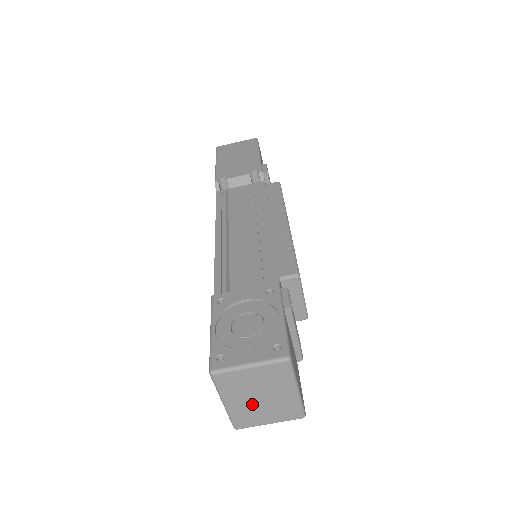
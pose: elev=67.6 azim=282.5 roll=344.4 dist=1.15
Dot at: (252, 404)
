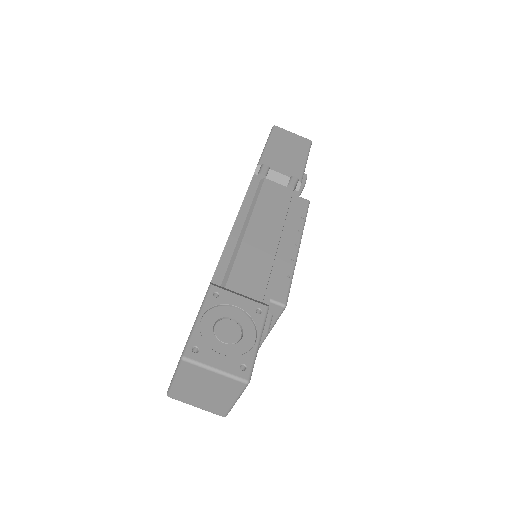
Dot at: (195, 390)
